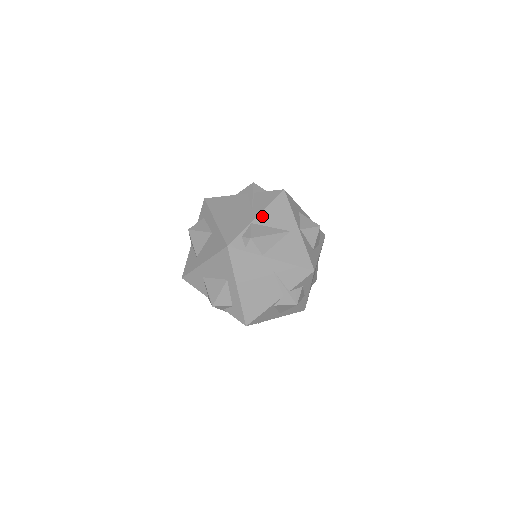
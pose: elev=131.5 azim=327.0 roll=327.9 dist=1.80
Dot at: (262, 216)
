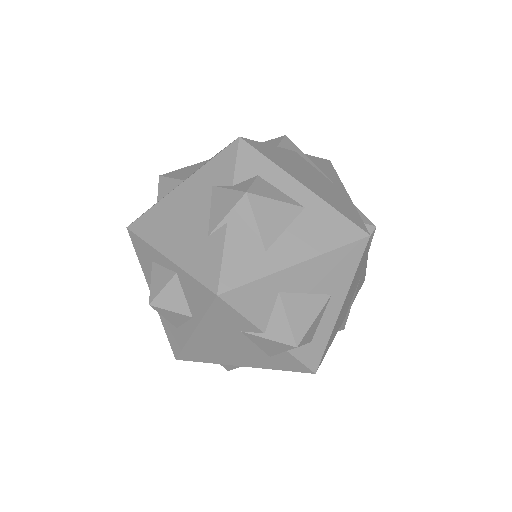
Dot at: occluded
